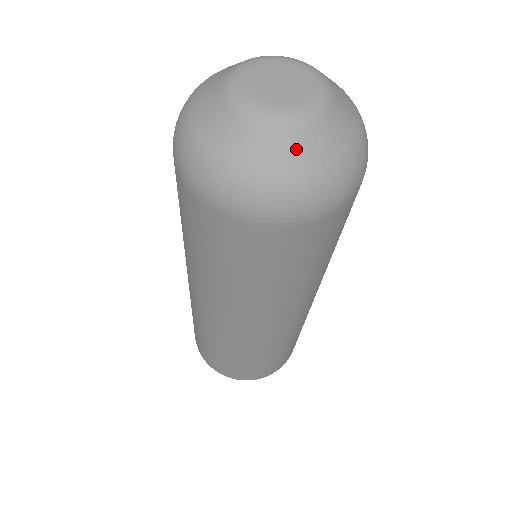
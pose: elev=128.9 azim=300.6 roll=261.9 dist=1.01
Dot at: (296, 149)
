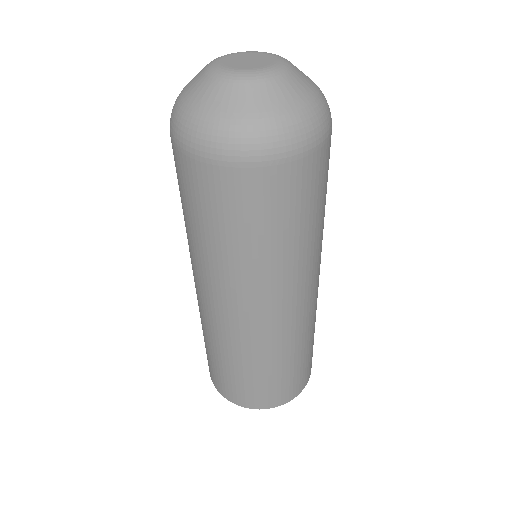
Dot at: (296, 87)
